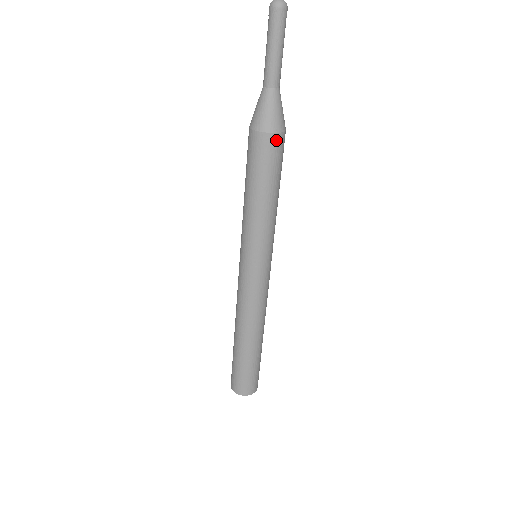
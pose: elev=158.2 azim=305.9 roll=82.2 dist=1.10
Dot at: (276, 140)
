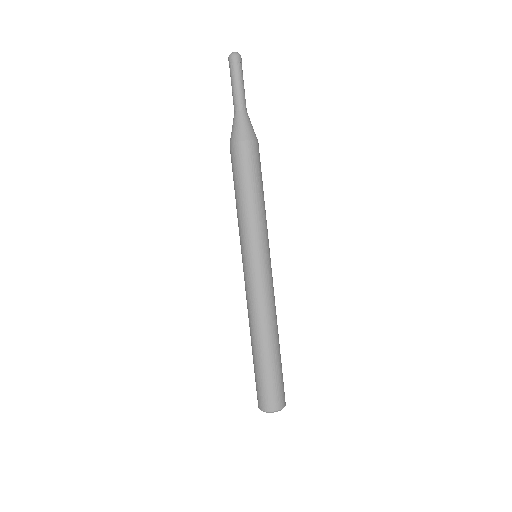
Dot at: (250, 146)
